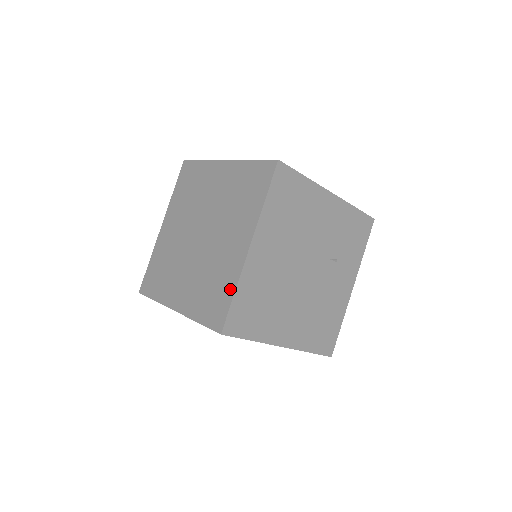
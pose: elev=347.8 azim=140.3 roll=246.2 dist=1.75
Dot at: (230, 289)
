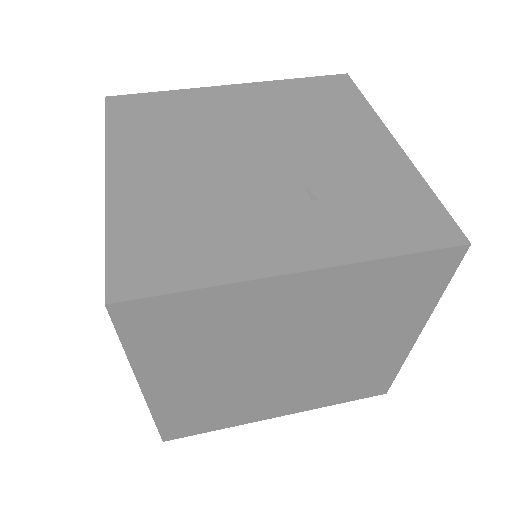
Dot at: occluded
